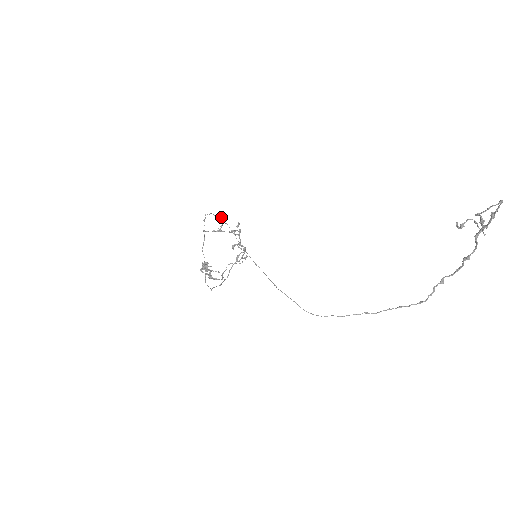
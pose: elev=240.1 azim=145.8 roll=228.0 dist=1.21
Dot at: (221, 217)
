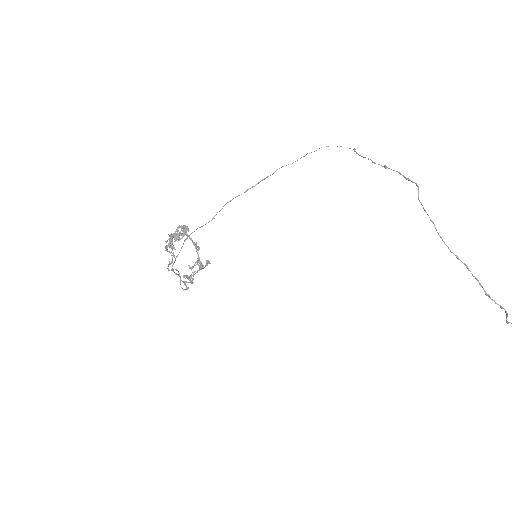
Dot at: (350, 148)
